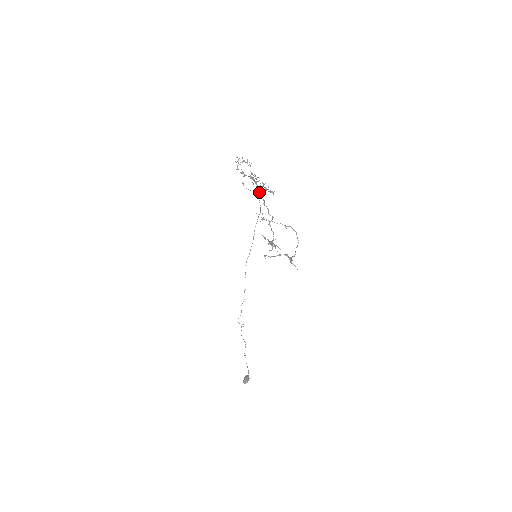
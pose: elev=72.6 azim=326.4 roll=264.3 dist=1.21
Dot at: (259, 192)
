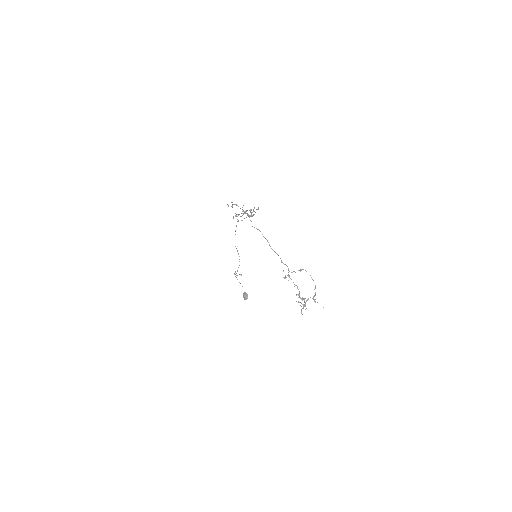
Dot at: occluded
